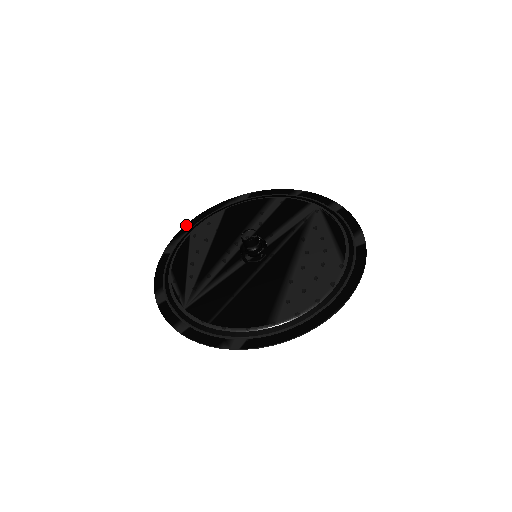
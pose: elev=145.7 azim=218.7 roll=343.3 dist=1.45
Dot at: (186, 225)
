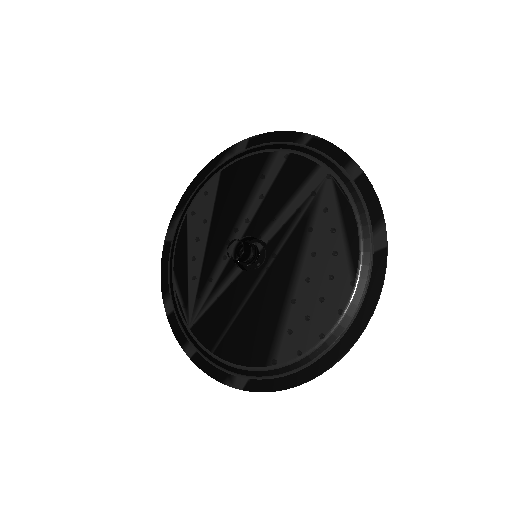
Dot at: (183, 196)
